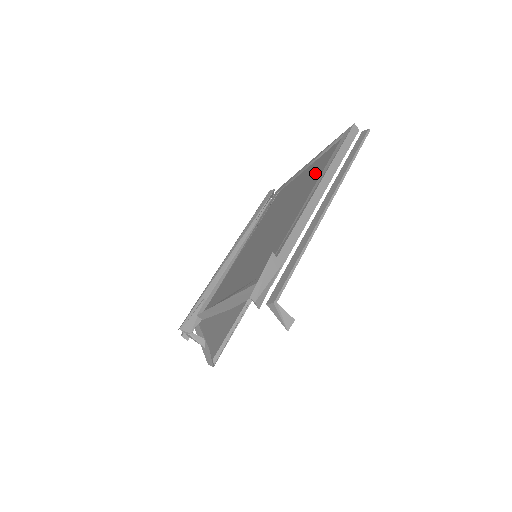
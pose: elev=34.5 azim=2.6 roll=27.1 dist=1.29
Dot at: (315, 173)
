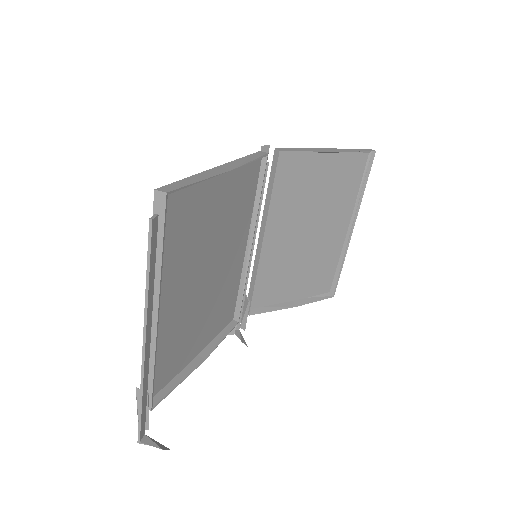
Dot at: (186, 233)
